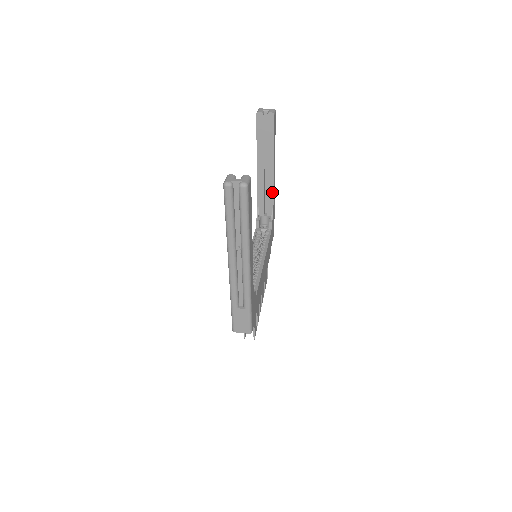
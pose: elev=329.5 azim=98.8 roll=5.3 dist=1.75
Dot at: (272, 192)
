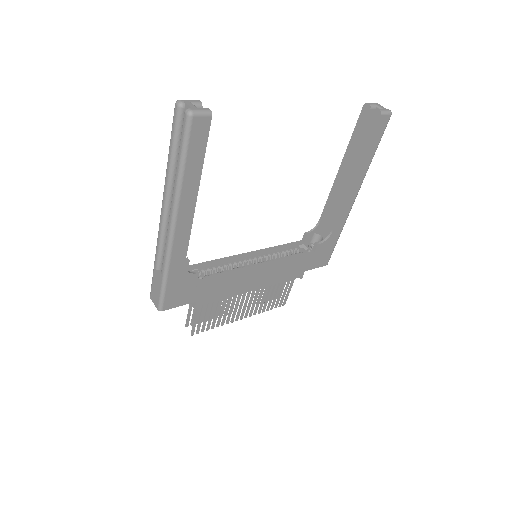
Dot at: (339, 212)
